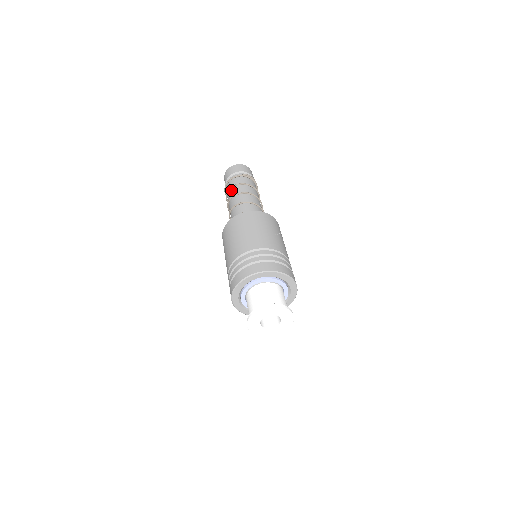
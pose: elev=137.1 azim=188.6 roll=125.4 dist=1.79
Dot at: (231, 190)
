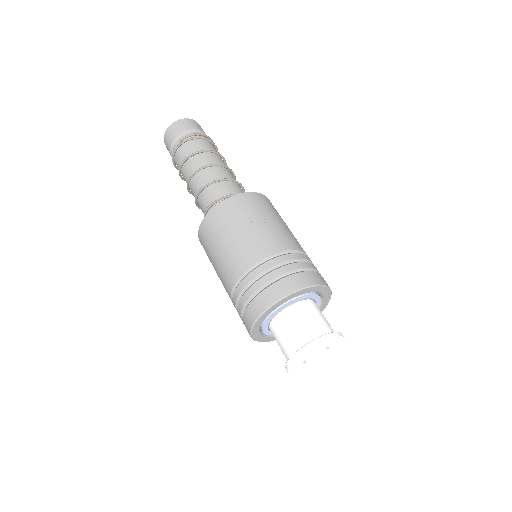
Dot at: (182, 174)
